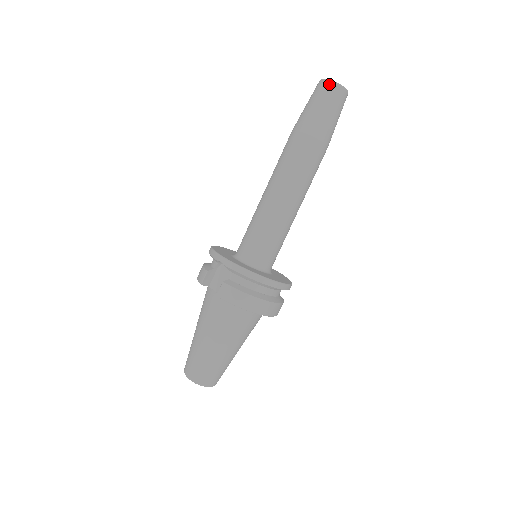
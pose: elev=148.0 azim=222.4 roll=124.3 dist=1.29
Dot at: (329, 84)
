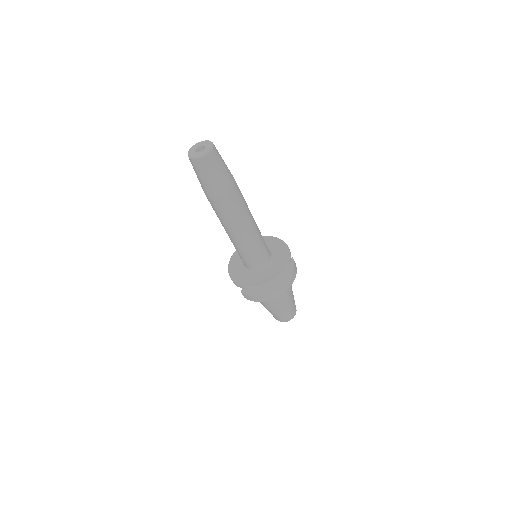
Dot at: (192, 161)
